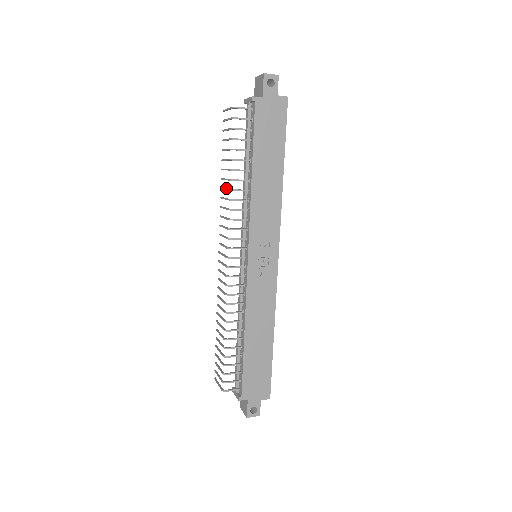
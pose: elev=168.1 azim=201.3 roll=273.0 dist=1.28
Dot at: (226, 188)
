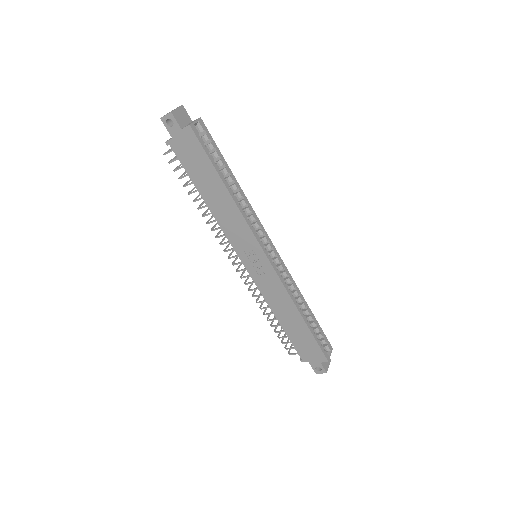
Dot at: (206, 210)
